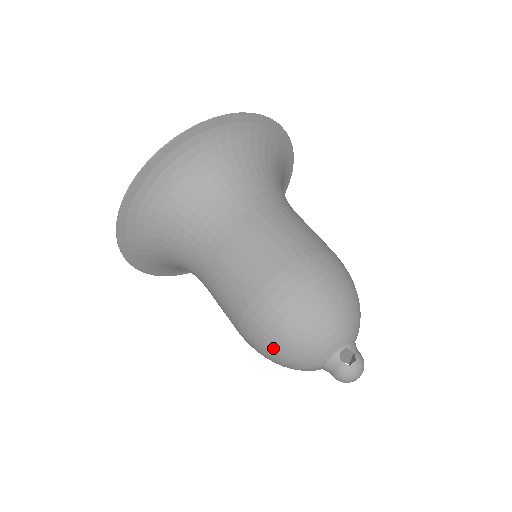
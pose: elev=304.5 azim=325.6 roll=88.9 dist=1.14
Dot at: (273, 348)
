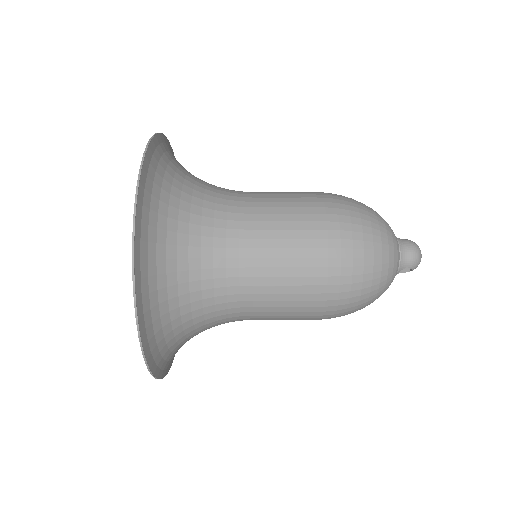
Dot at: (368, 218)
